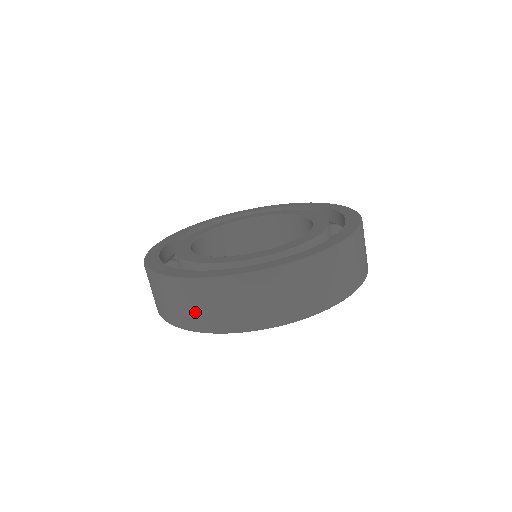
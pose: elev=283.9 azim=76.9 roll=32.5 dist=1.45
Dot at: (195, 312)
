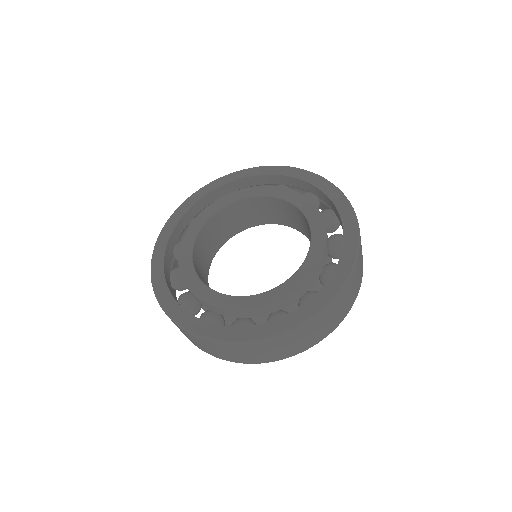
Dot at: (219, 353)
